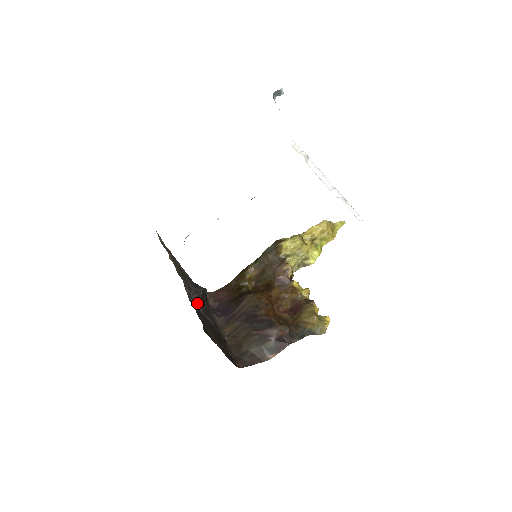
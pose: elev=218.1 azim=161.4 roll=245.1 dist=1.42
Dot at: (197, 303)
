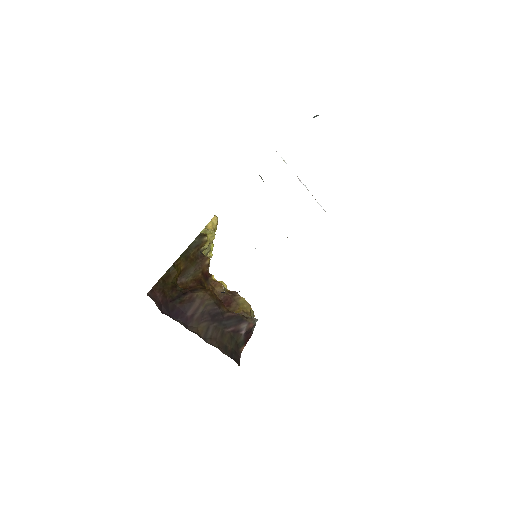
Dot at: occluded
